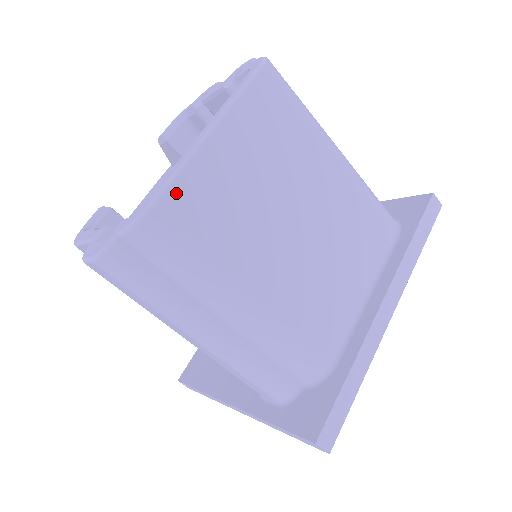
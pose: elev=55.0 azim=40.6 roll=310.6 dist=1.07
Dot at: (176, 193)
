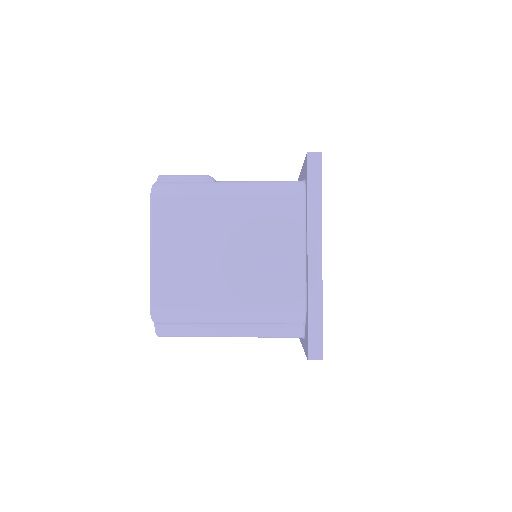
Dot at: (156, 295)
